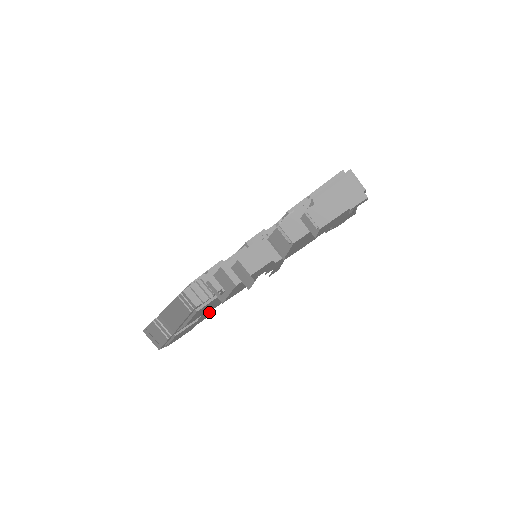
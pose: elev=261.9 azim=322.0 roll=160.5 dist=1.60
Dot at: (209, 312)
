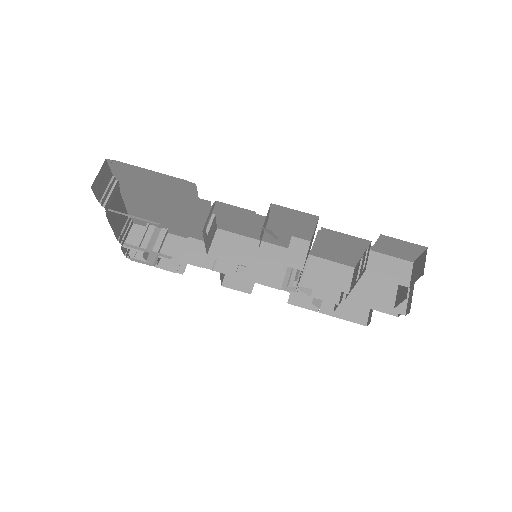
Dot at: occluded
